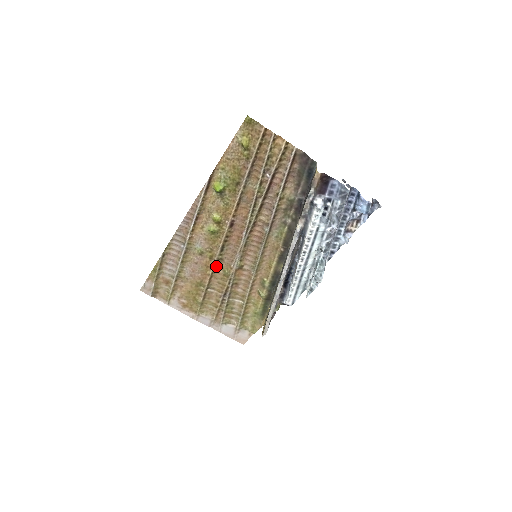
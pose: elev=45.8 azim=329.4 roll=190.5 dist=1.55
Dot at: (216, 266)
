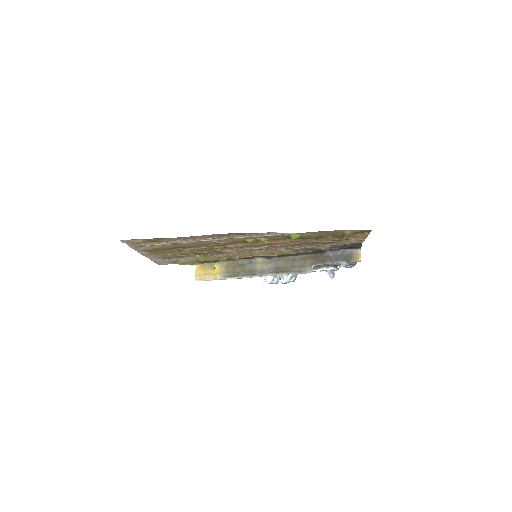
Dot at: (215, 247)
